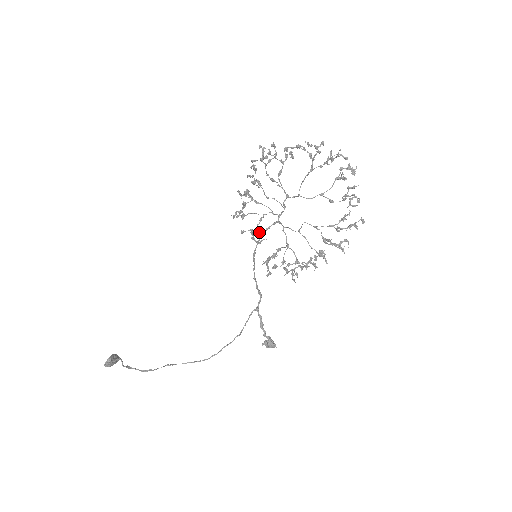
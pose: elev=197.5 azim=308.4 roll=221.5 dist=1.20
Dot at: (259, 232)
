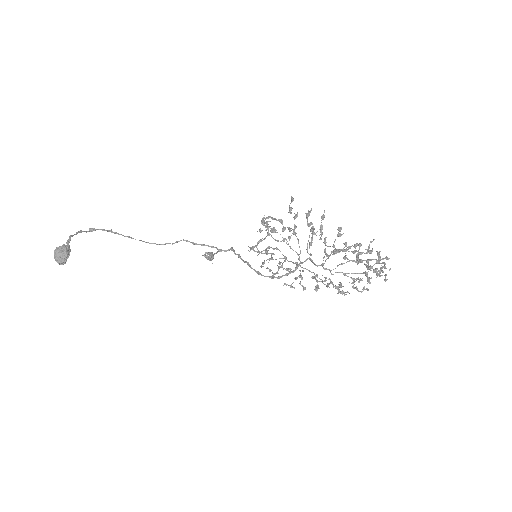
Dot at: occluded
